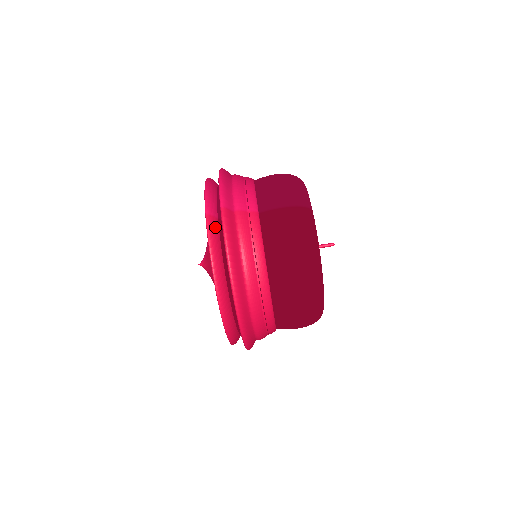
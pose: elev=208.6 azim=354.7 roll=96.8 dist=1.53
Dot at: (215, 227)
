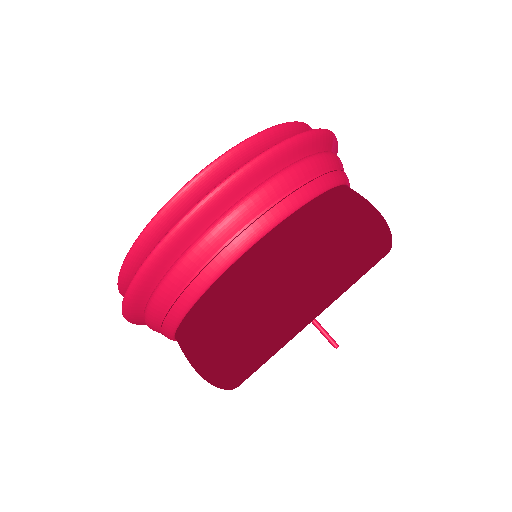
Dot at: occluded
